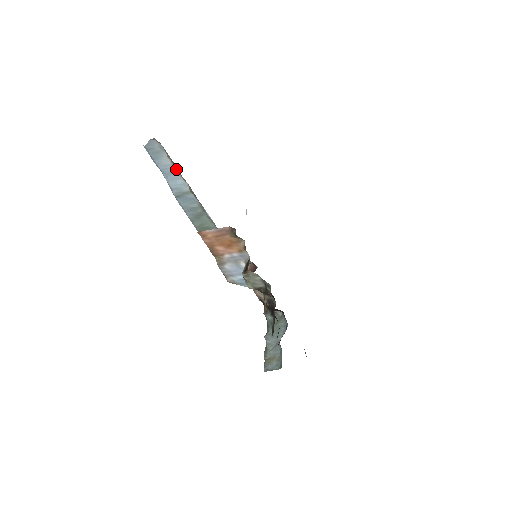
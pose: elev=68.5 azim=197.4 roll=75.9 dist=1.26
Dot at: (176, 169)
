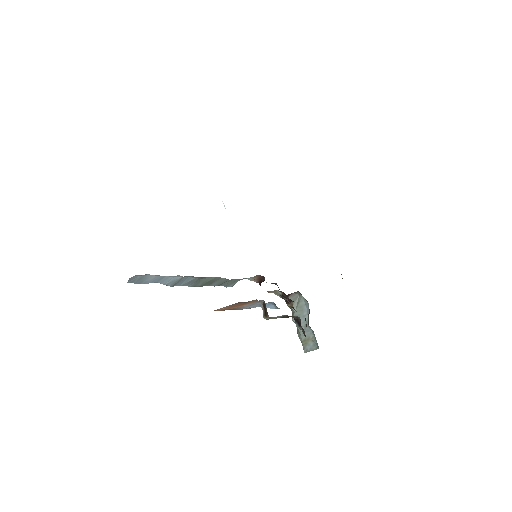
Dot at: (164, 276)
